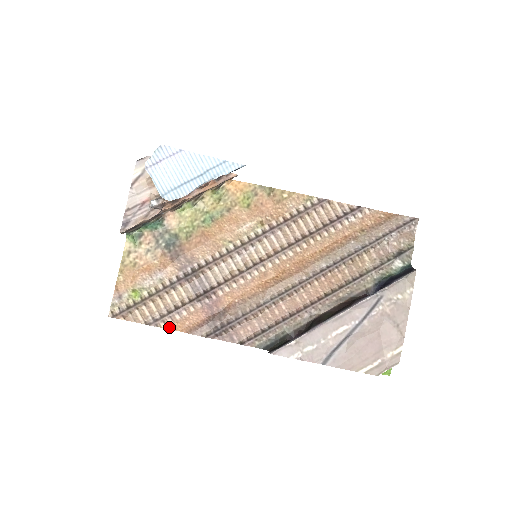
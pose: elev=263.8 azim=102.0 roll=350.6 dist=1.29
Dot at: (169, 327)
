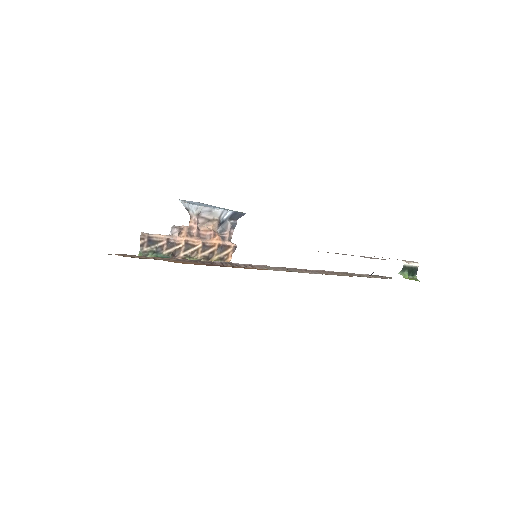
Dot at: occluded
